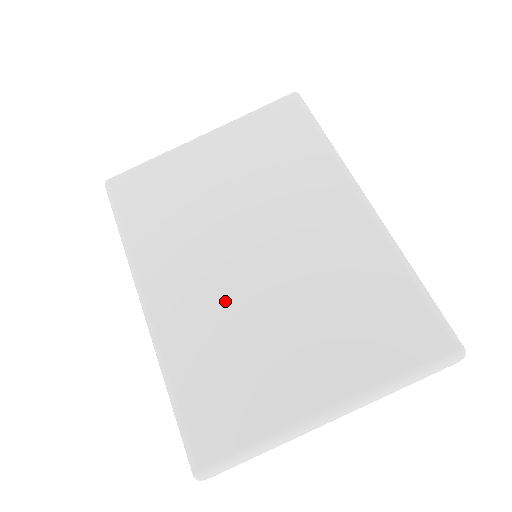
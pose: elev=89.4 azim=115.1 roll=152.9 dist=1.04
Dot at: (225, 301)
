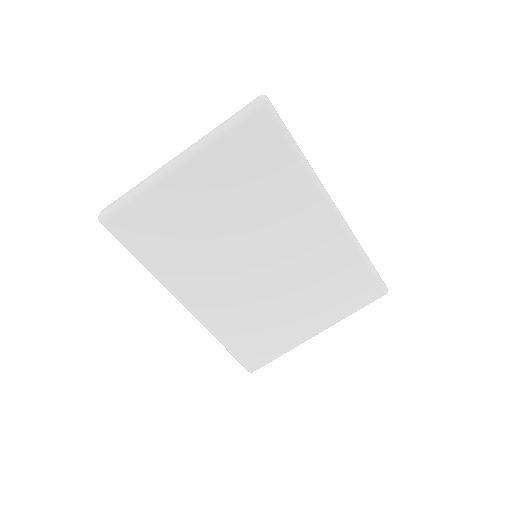
Dot at: (245, 295)
